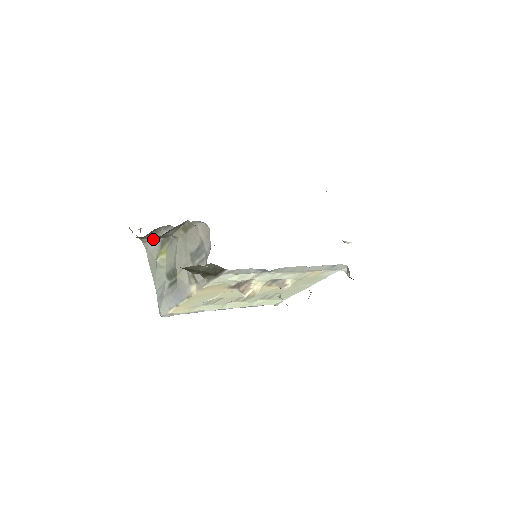
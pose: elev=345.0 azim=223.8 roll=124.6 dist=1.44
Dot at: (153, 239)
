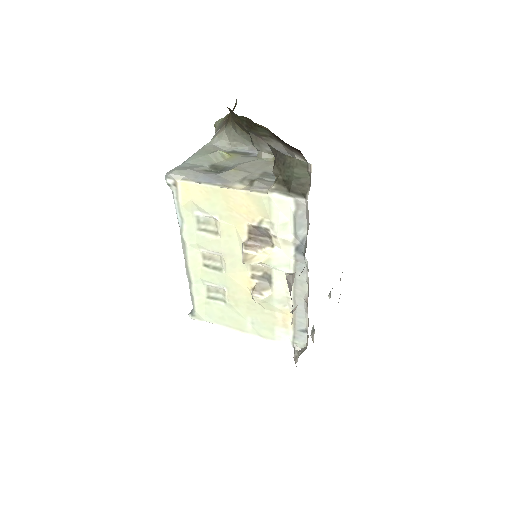
Dot at: (262, 129)
